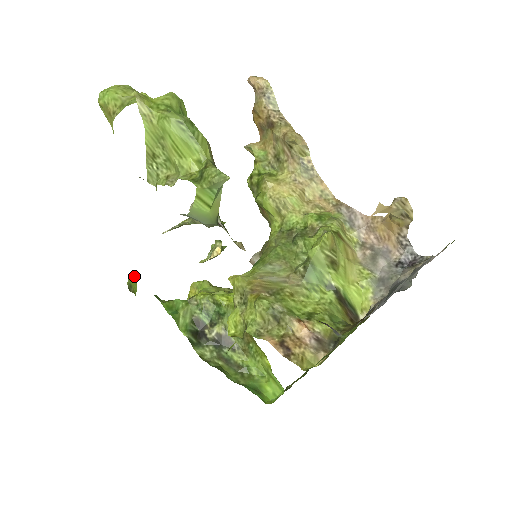
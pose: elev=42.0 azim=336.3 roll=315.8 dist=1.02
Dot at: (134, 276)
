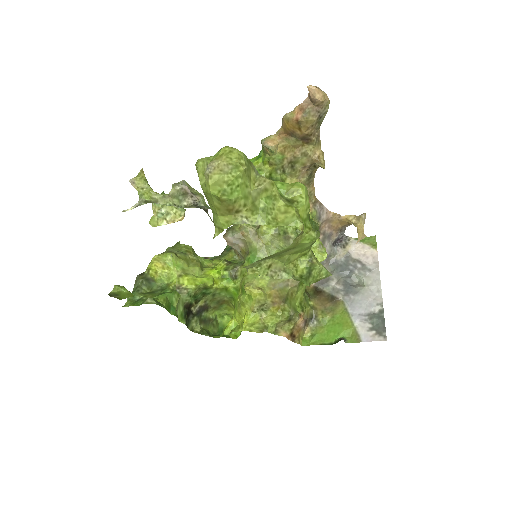
Dot at: (125, 288)
